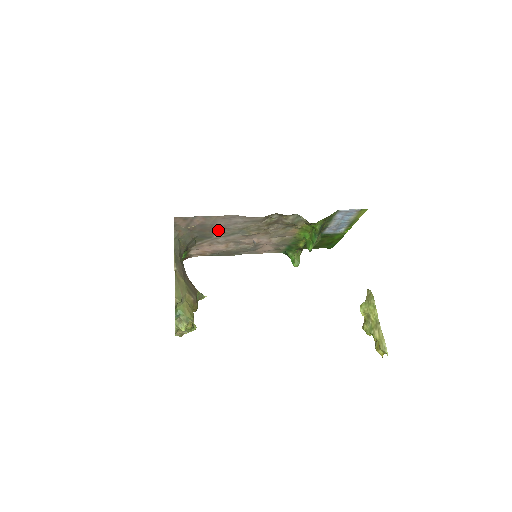
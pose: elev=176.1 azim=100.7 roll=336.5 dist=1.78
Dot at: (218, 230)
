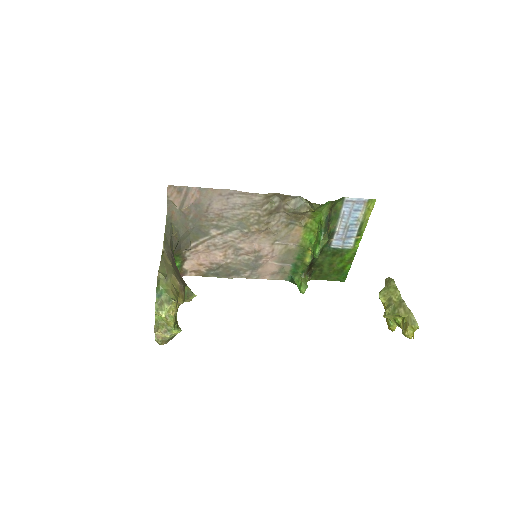
Dot at: (215, 220)
